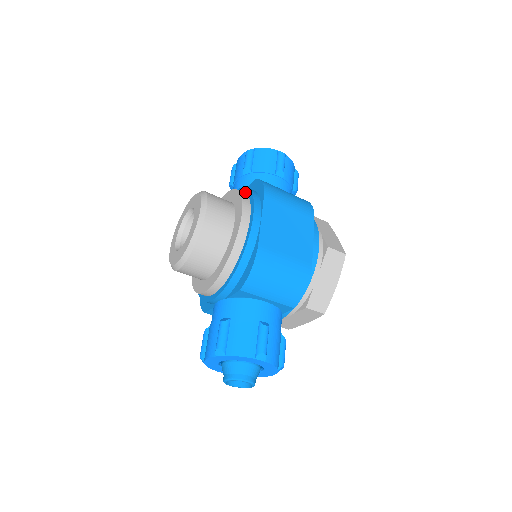
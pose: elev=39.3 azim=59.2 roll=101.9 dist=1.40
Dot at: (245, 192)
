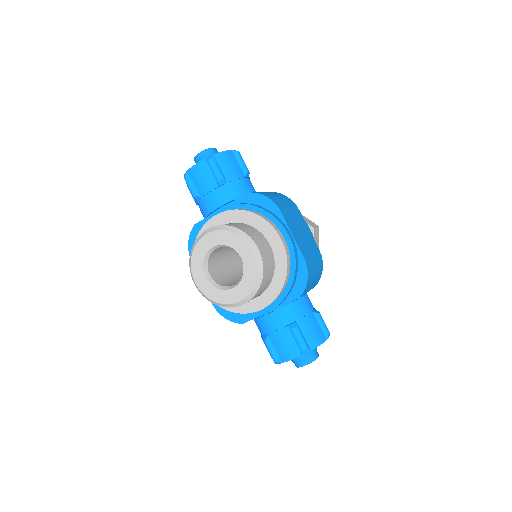
Dot at: (251, 210)
